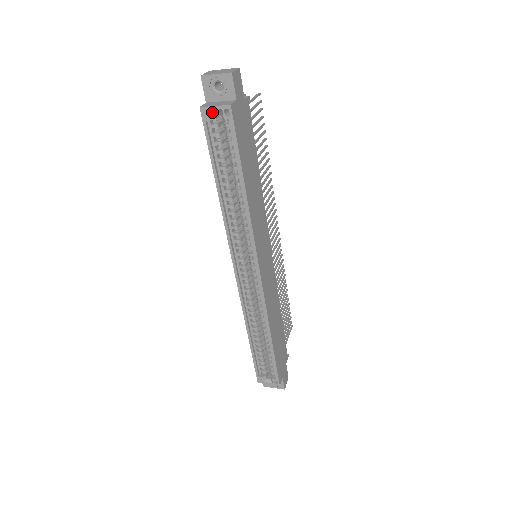
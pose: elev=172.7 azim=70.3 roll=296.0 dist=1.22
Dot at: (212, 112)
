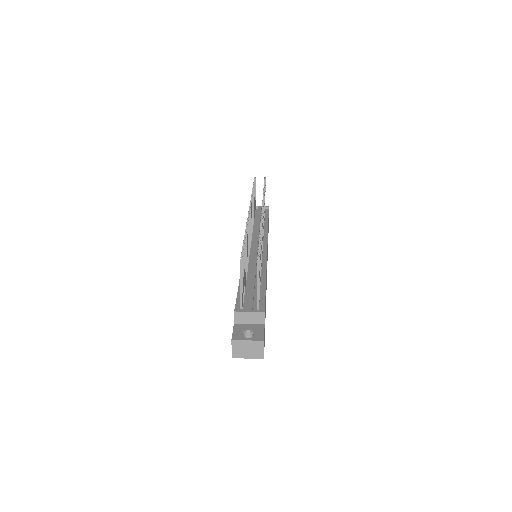
Dot at: occluded
